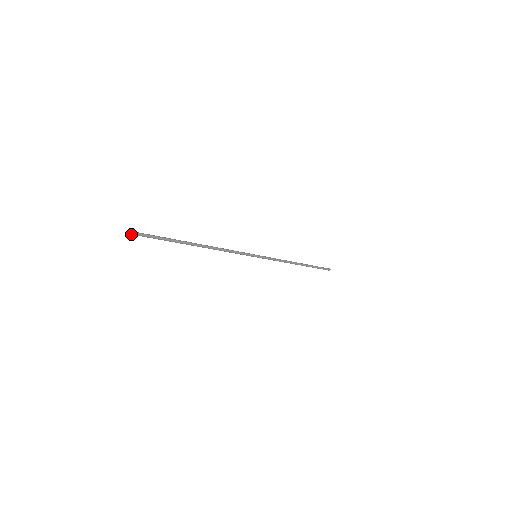
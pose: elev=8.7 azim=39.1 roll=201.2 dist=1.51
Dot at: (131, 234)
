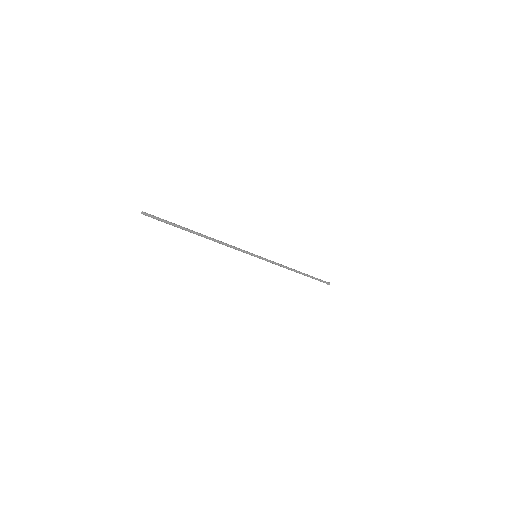
Dot at: occluded
